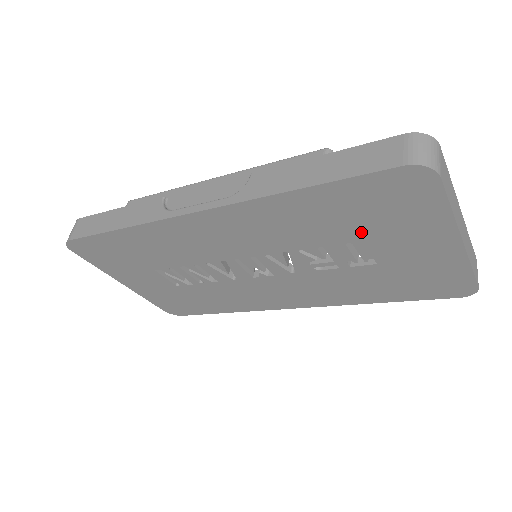
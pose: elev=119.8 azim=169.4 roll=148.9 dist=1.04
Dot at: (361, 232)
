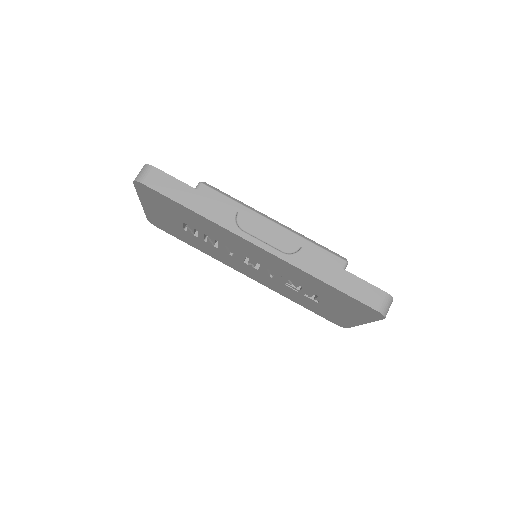
Dot at: (329, 299)
